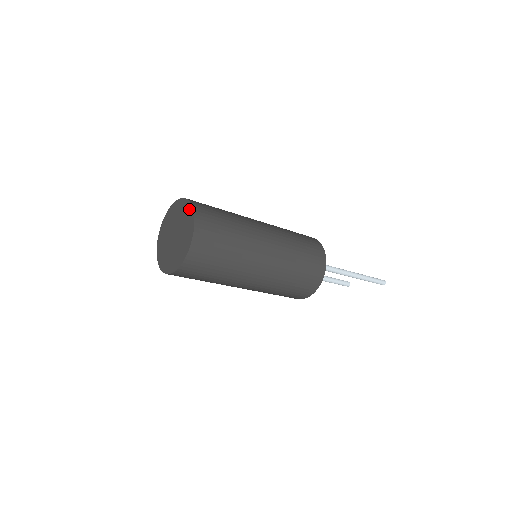
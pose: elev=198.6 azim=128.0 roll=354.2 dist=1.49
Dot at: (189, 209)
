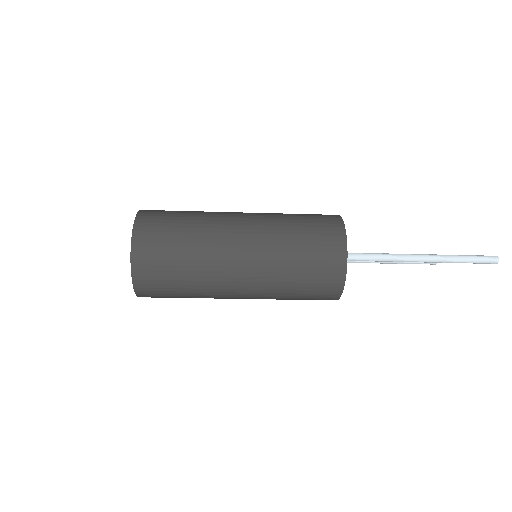
Dot at: (133, 232)
